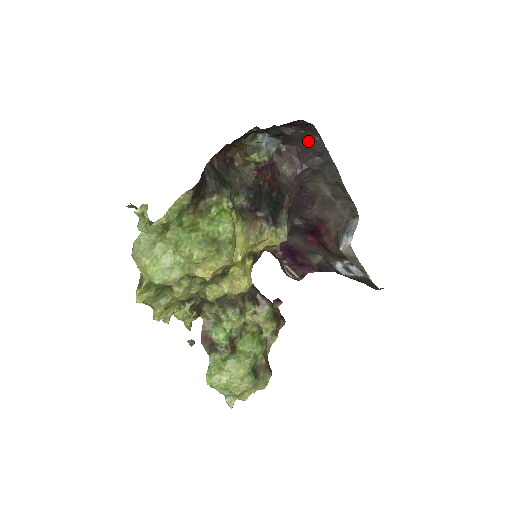
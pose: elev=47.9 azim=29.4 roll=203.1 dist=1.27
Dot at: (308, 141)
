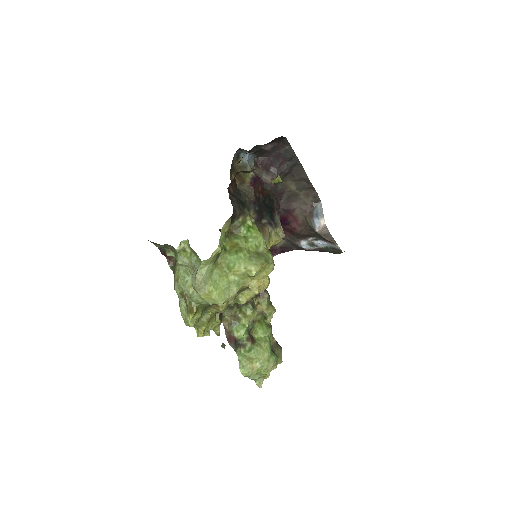
Dot at: (279, 151)
